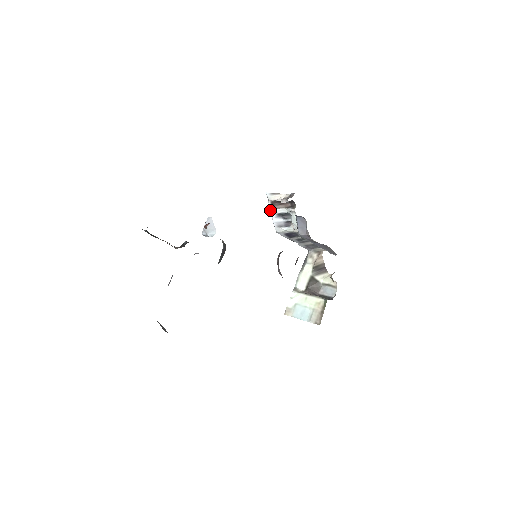
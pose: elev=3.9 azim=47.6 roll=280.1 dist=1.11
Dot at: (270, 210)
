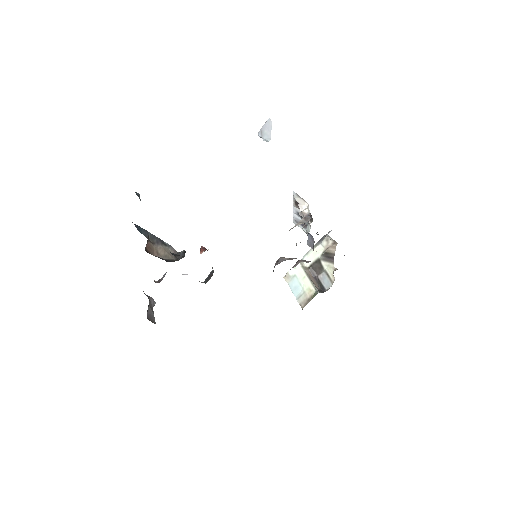
Dot at: (293, 205)
